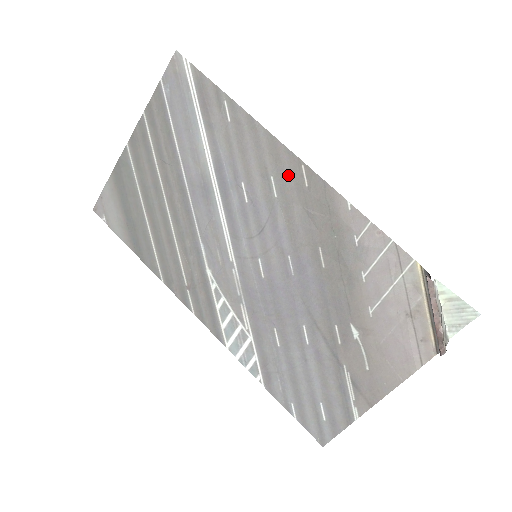
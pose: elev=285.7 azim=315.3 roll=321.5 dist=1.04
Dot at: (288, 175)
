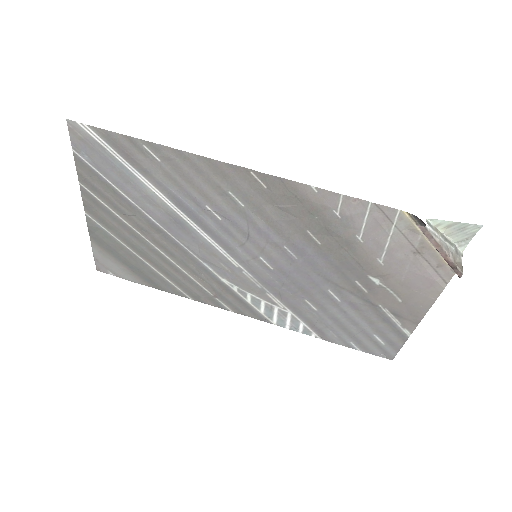
Dot at: (243, 185)
